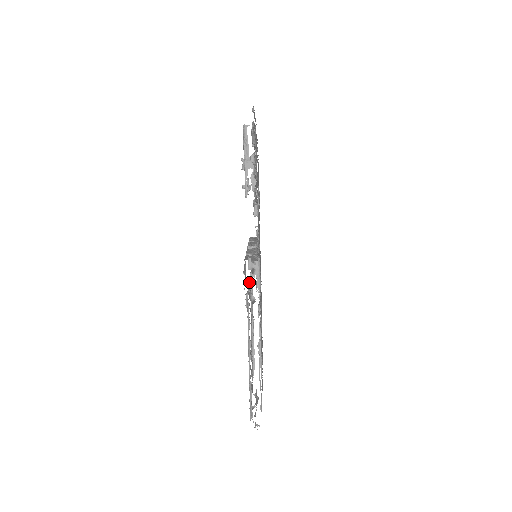
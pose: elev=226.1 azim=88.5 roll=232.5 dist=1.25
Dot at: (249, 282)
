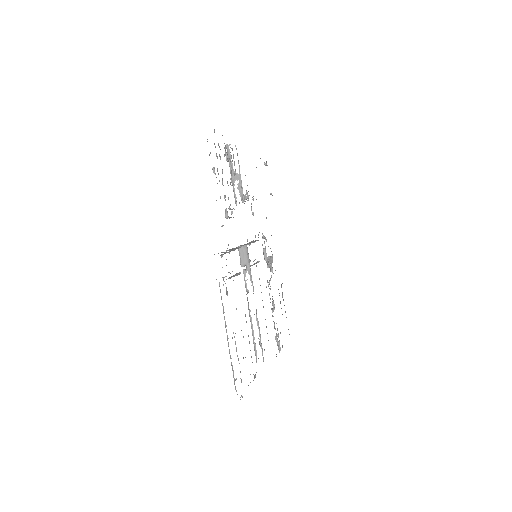
Dot at: (233, 275)
